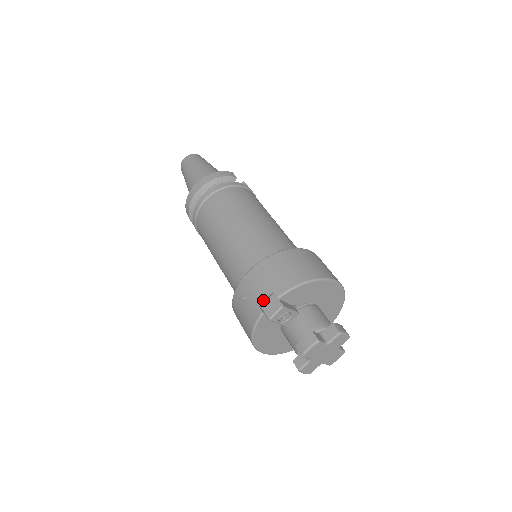
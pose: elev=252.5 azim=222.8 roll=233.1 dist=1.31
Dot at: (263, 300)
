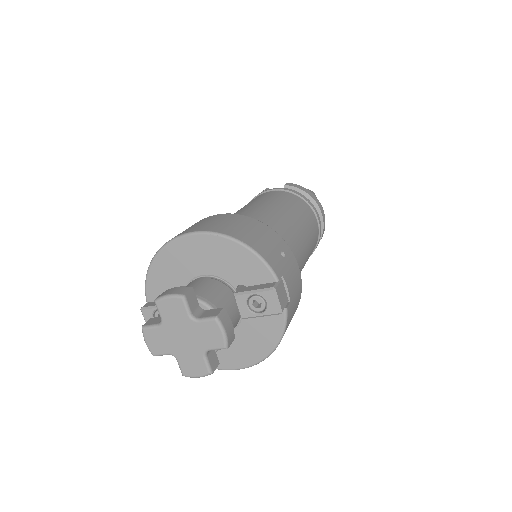
Dot at: occluded
